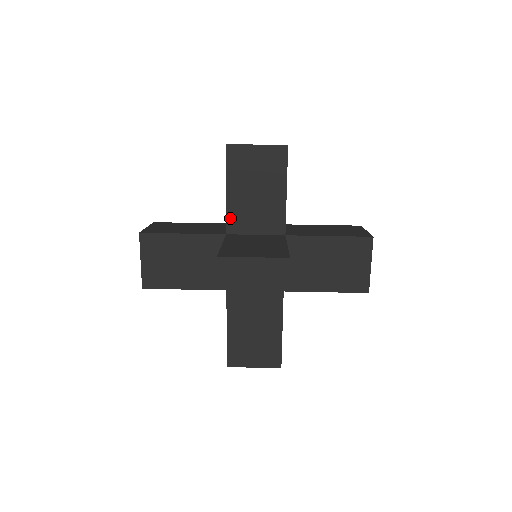
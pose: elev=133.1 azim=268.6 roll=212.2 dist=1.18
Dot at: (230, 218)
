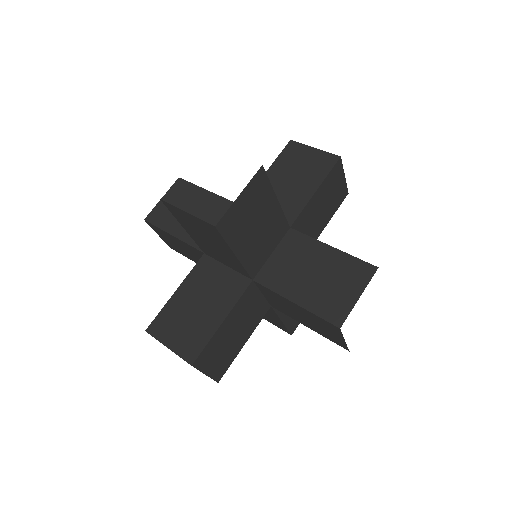
Dot at: (200, 246)
